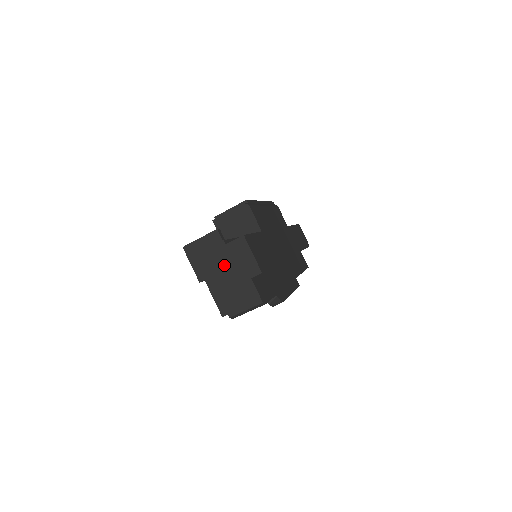
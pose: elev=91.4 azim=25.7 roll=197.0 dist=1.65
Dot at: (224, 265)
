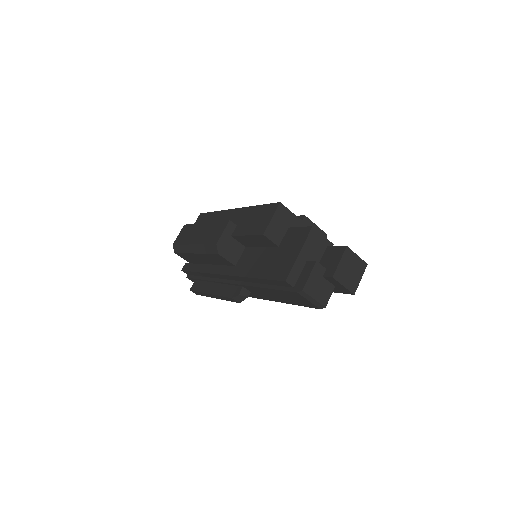
Dot at: (345, 263)
